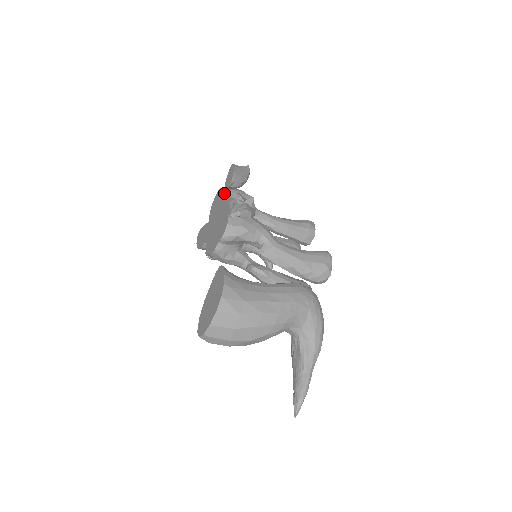
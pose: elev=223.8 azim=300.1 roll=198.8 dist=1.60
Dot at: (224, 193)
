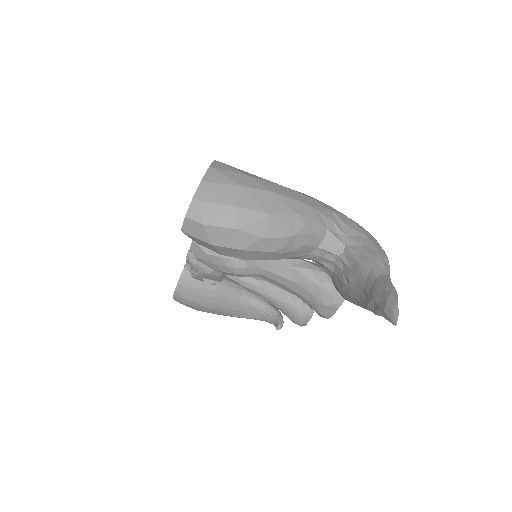
Dot at: occluded
